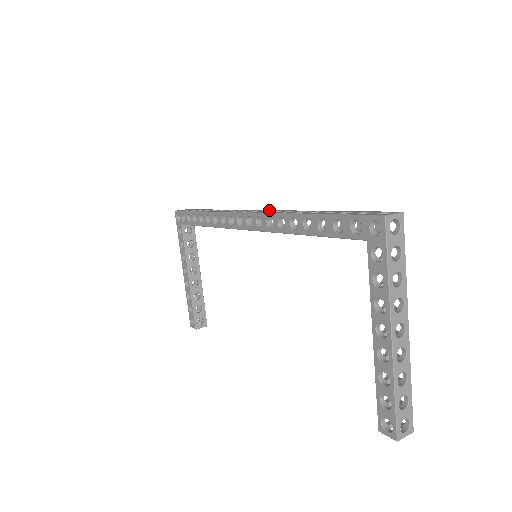
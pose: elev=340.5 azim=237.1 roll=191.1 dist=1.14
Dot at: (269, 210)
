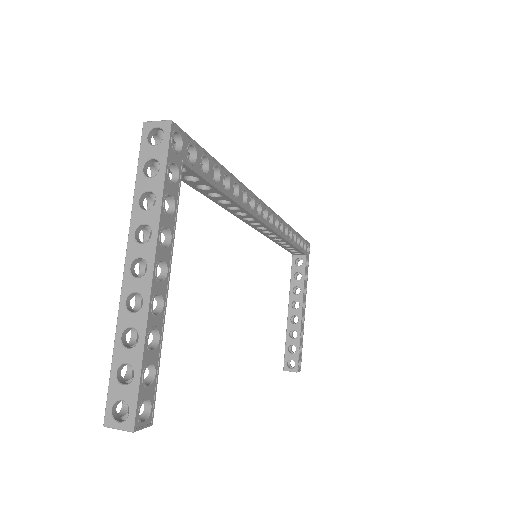
Dot at: (259, 200)
